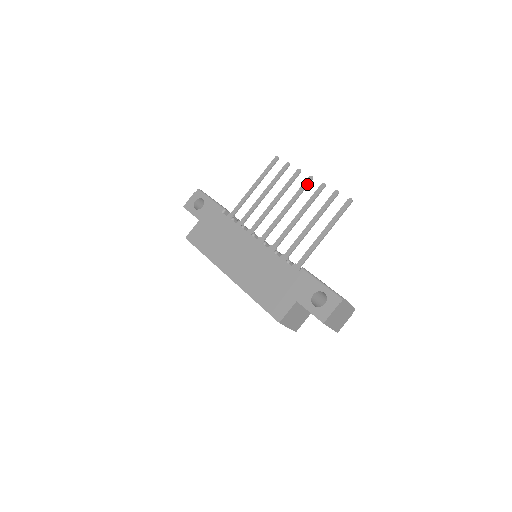
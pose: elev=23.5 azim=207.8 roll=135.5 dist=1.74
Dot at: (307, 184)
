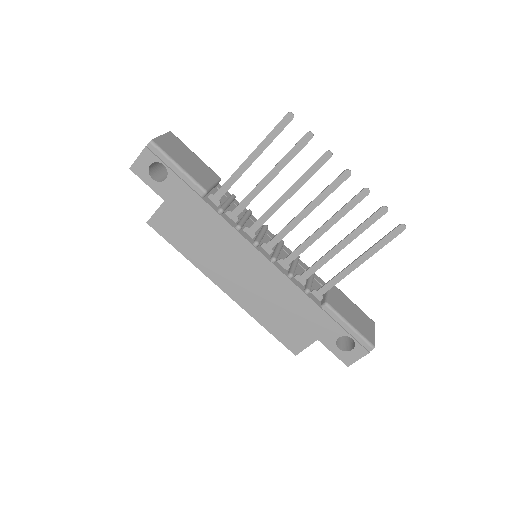
Dot at: (341, 183)
